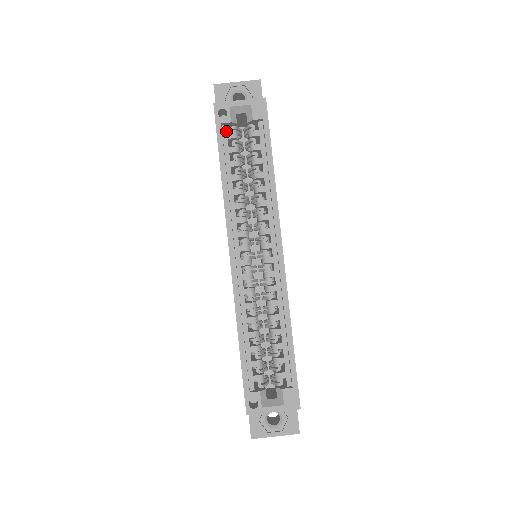
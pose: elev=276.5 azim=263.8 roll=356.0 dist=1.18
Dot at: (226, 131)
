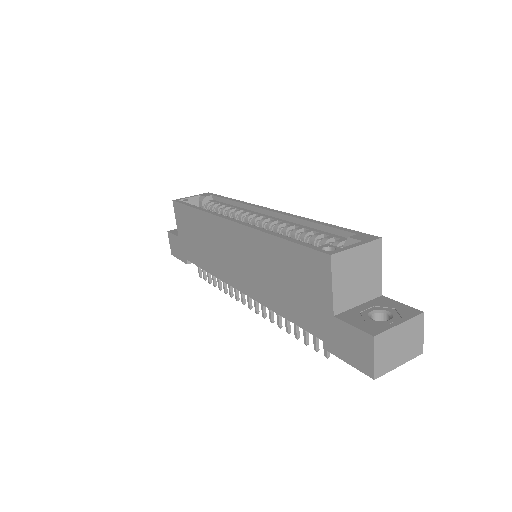
Dot at: occluded
